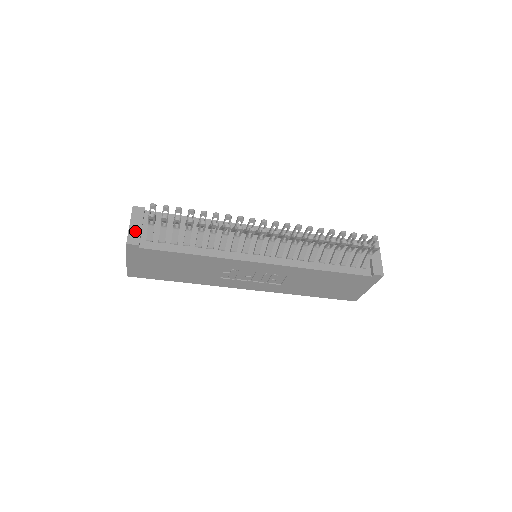
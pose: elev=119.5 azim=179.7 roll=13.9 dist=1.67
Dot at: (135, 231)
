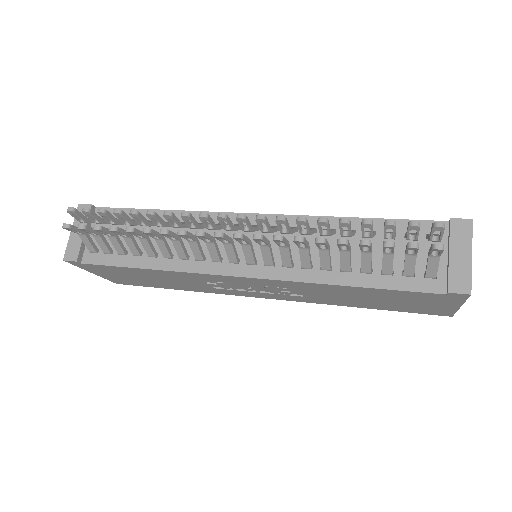
Dot at: (75, 241)
